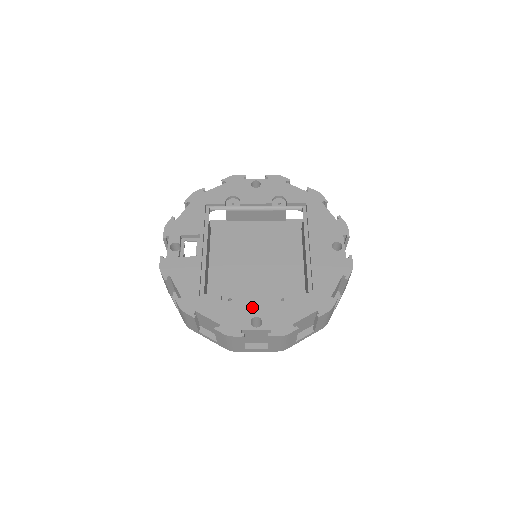
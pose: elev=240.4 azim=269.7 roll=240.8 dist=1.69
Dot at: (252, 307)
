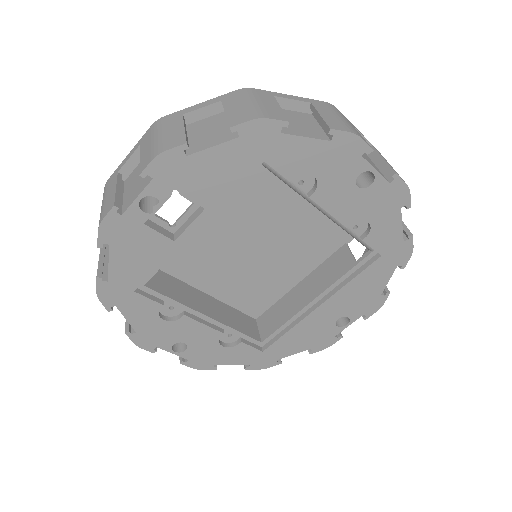
Dot at: (189, 333)
